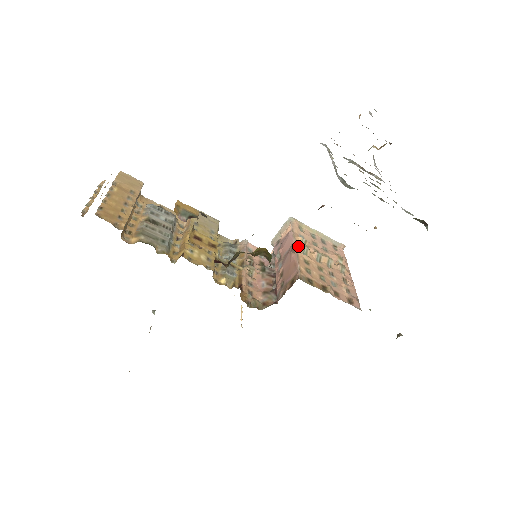
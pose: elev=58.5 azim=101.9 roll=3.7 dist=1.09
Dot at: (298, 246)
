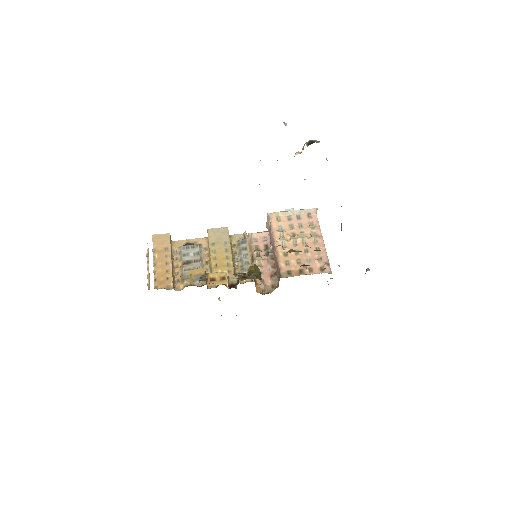
Dot at: (277, 243)
